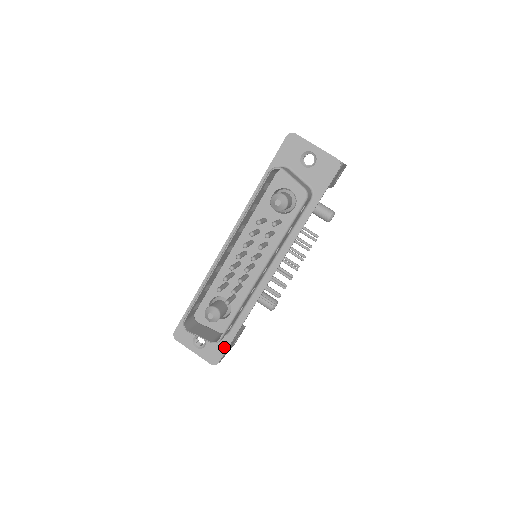
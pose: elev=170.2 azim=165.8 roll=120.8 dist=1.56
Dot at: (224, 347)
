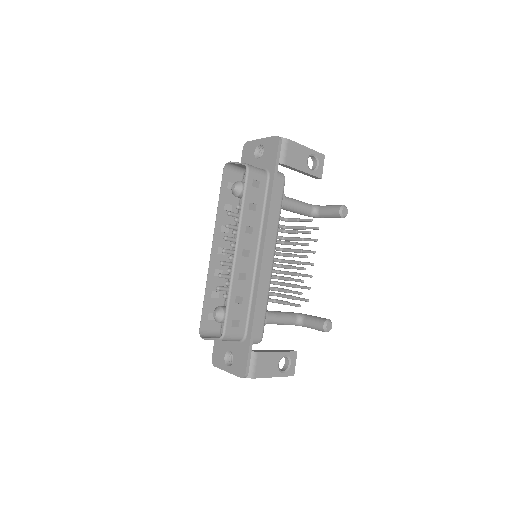
Dot at: (246, 353)
